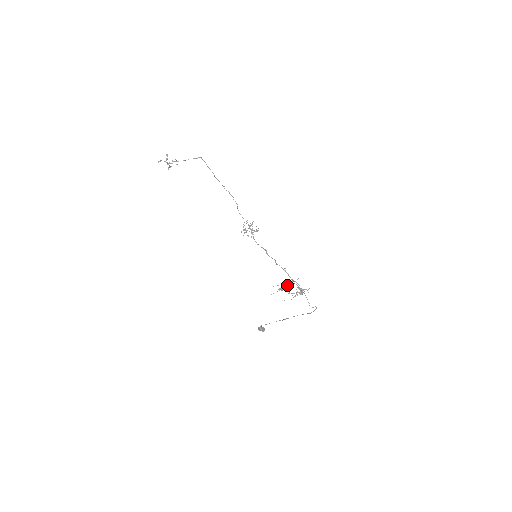
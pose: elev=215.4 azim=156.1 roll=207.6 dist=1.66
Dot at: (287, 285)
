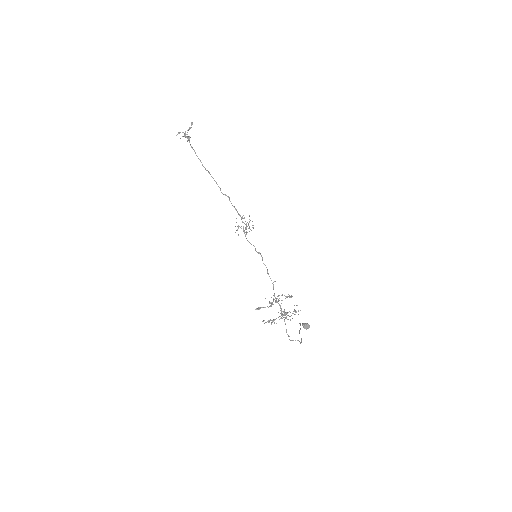
Dot at: occluded
